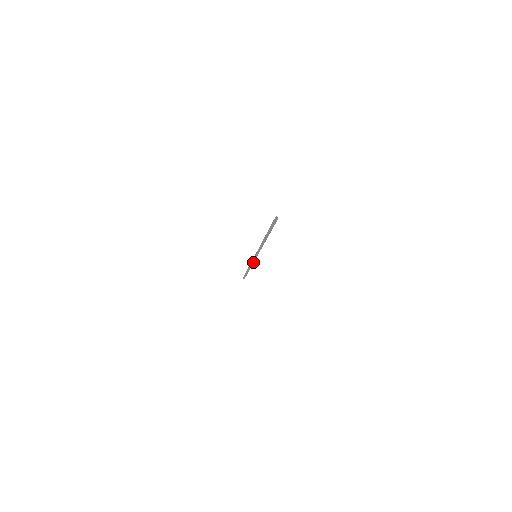
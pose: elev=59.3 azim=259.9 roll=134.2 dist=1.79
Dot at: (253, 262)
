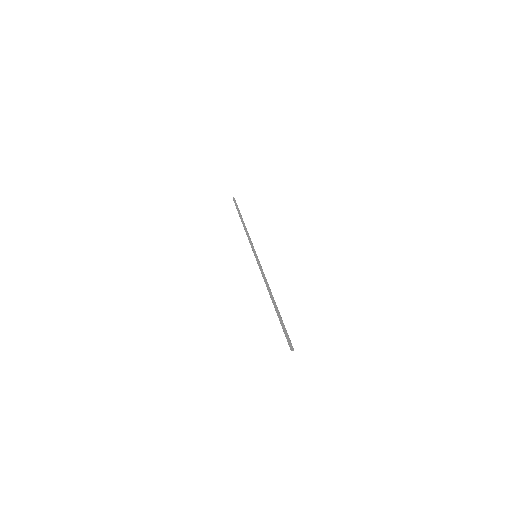
Dot at: (250, 242)
